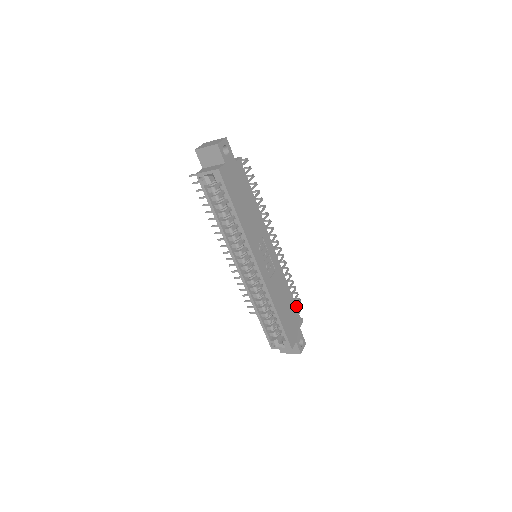
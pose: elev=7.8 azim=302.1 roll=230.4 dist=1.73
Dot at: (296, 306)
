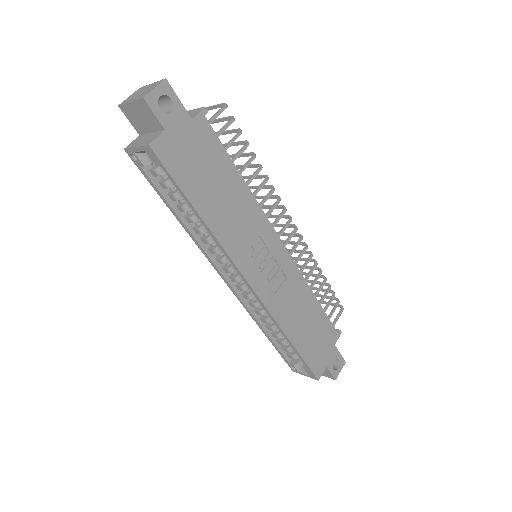
Dot at: (330, 313)
